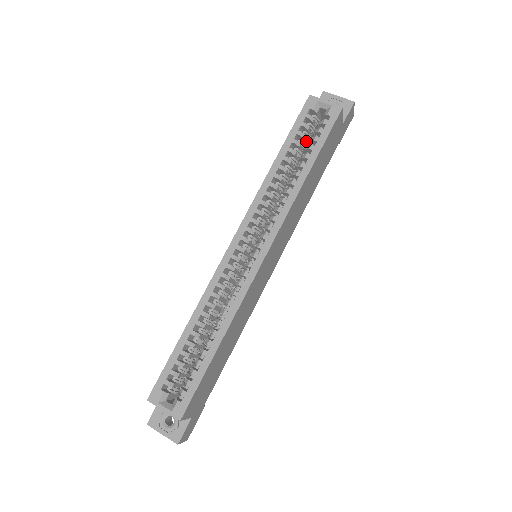
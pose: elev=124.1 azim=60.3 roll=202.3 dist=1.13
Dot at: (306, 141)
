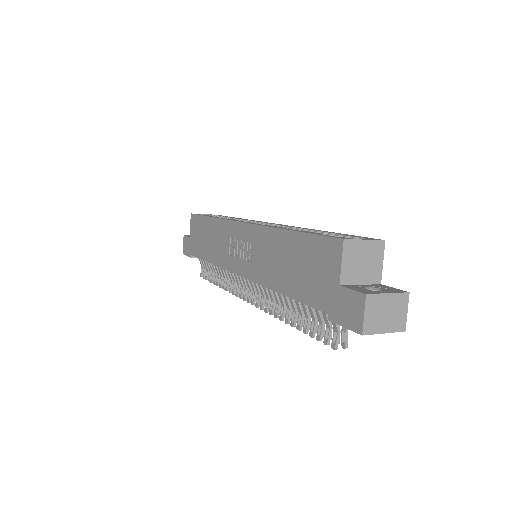
Dot at: occluded
